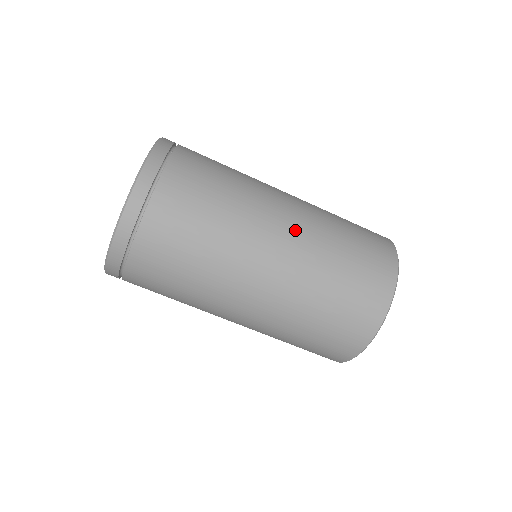
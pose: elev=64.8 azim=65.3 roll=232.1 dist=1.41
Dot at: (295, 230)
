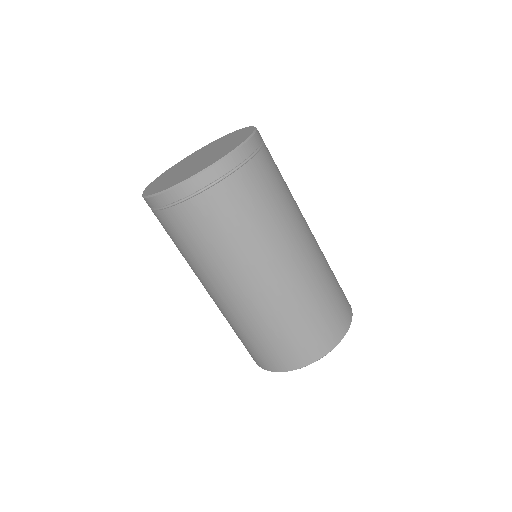
Dot at: (258, 296)
